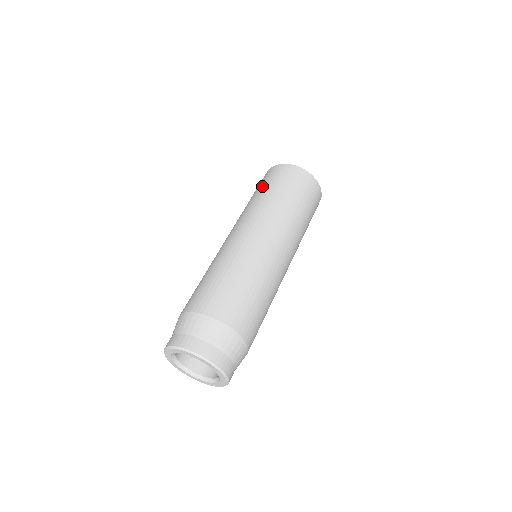
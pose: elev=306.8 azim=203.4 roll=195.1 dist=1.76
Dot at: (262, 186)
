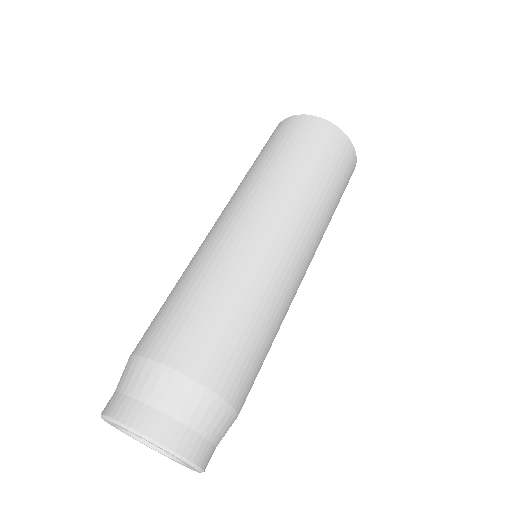
Dot at: (289, 146)
